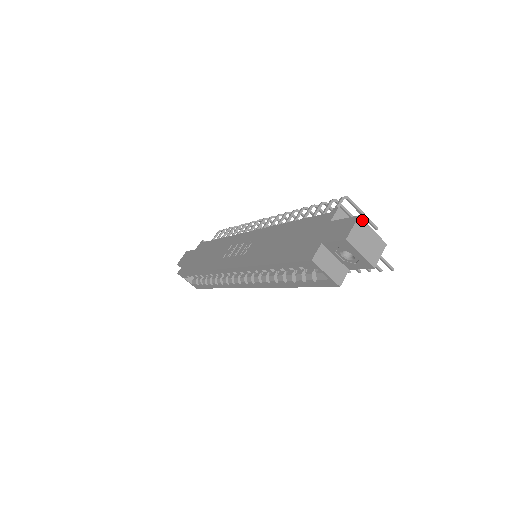
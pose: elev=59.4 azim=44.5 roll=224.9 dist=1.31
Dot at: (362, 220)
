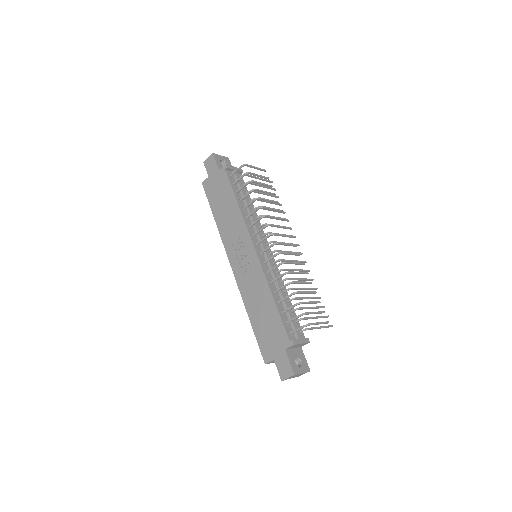
Dot at: occluded
